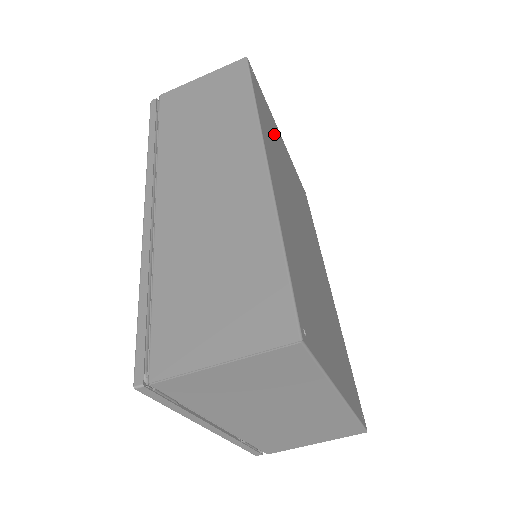
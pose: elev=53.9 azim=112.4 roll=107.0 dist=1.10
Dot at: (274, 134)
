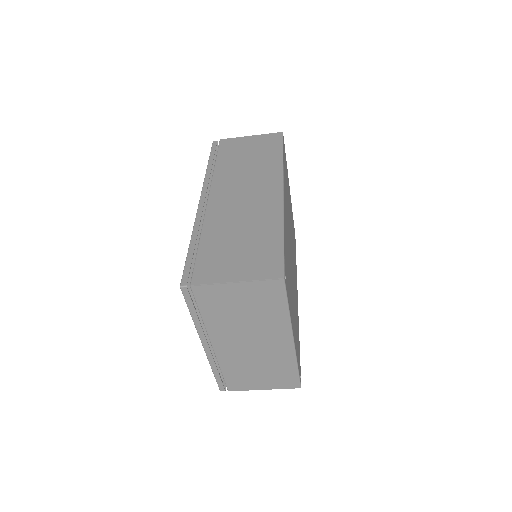
Dot at: (287, 184)
